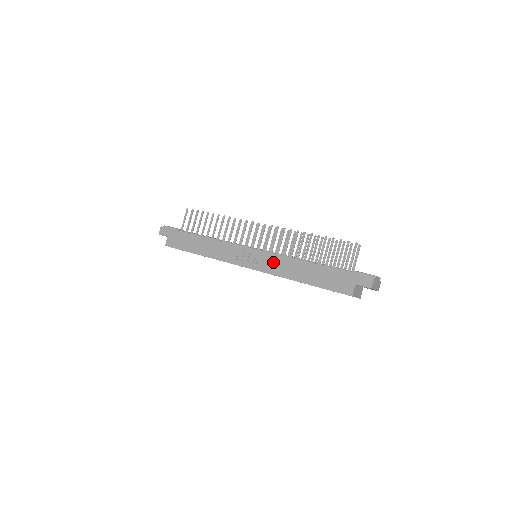
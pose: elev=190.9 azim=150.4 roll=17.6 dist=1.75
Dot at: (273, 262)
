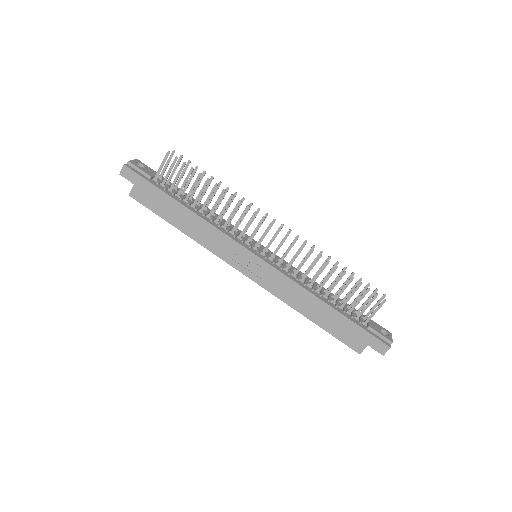
Dot at: (280, 283)
